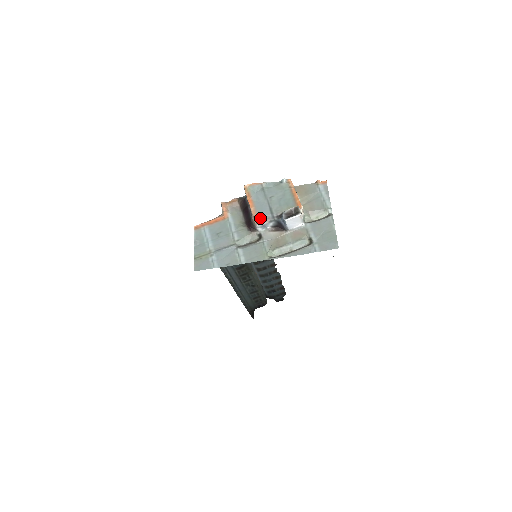
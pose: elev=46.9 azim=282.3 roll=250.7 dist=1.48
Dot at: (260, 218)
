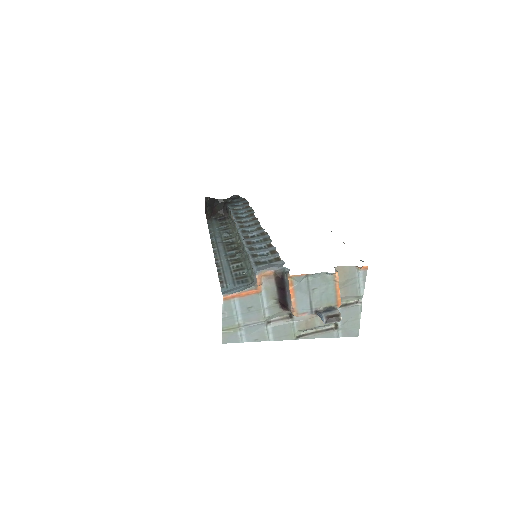
Dot at: (299, 312)
